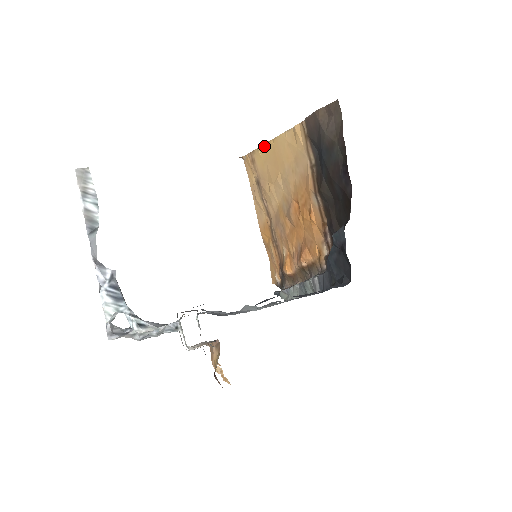
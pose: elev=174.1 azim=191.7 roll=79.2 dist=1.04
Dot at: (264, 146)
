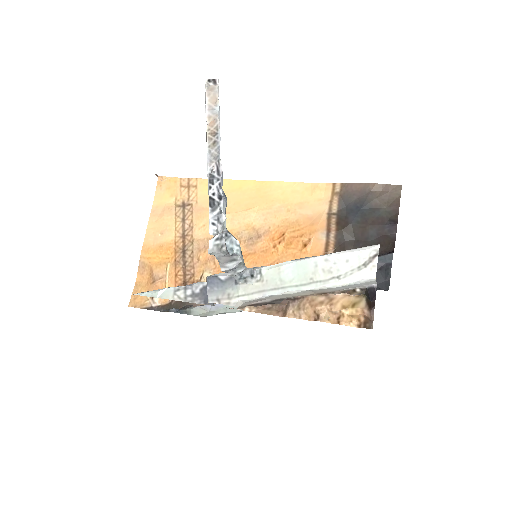
Dot at: (237, 181)
